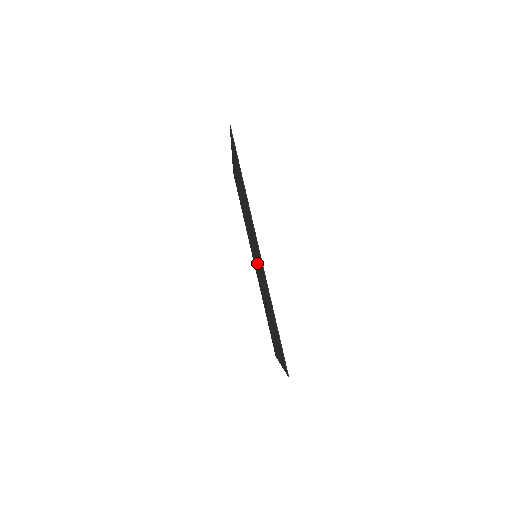
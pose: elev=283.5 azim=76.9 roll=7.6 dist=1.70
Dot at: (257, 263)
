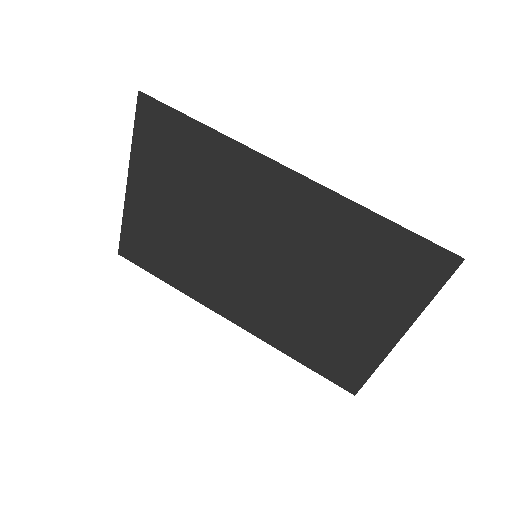
Dot at: (265, 260)
